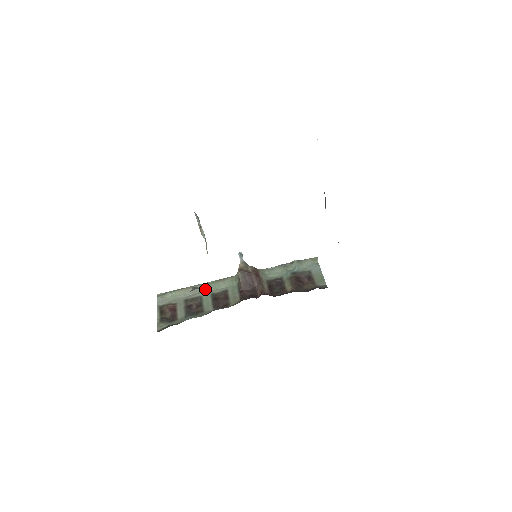
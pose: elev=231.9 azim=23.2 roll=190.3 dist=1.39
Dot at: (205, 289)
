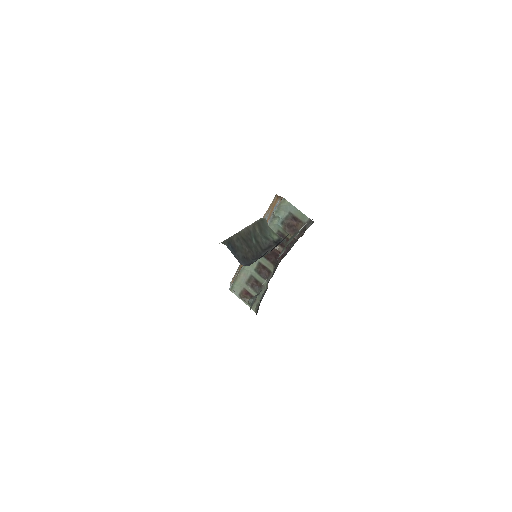
Dot at: (248, 270)
